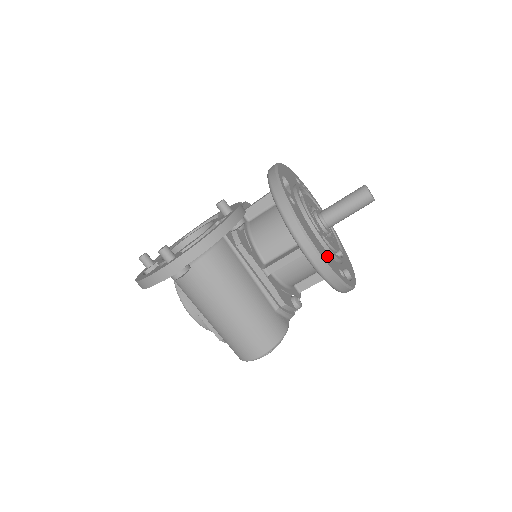
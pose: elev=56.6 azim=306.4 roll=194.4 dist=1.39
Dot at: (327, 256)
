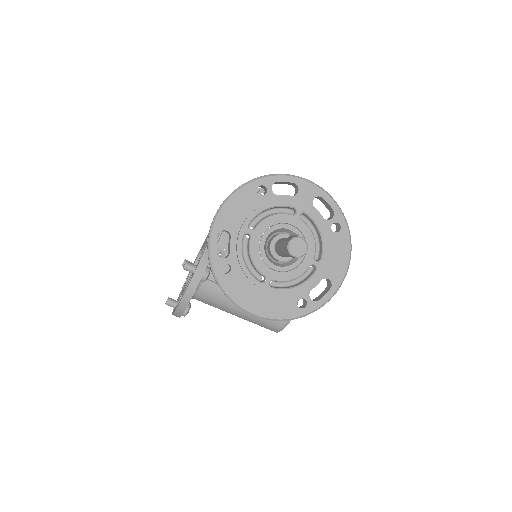
Dot at: (275, 303)
